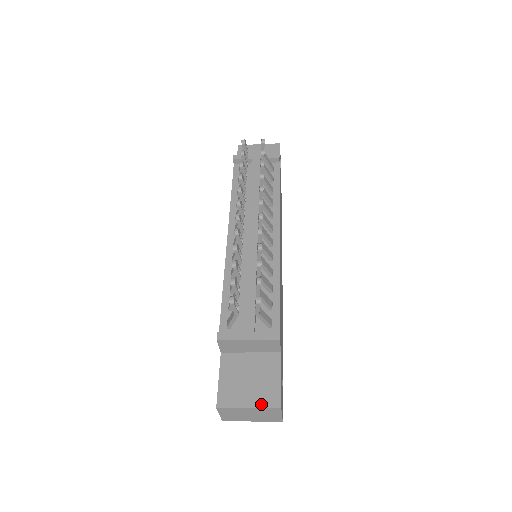
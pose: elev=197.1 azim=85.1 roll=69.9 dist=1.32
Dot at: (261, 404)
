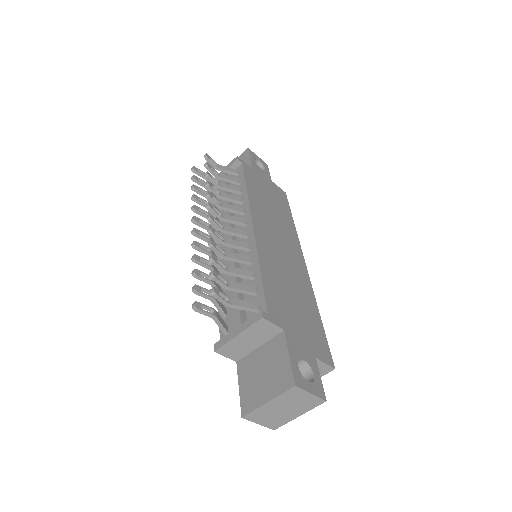
Dot at: (277, 392)
